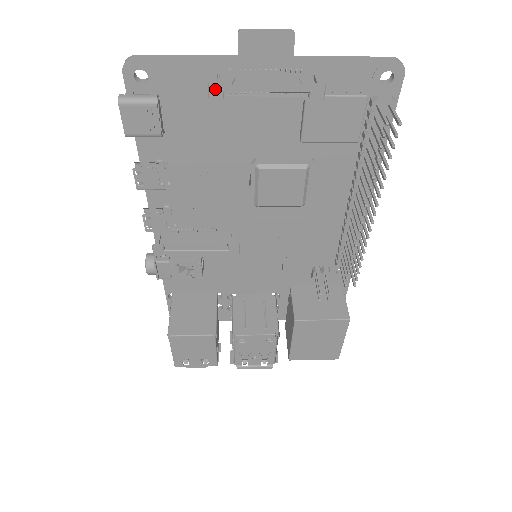
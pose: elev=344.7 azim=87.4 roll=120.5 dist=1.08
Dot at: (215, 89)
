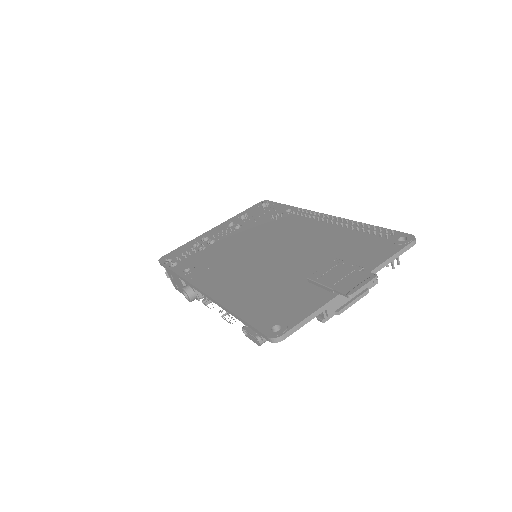
Dot at: (325, 320)
